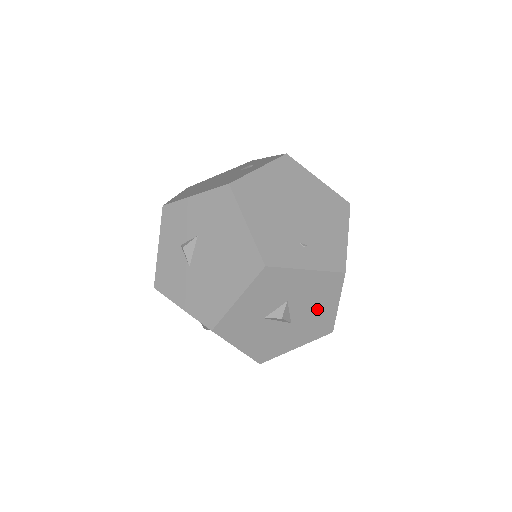
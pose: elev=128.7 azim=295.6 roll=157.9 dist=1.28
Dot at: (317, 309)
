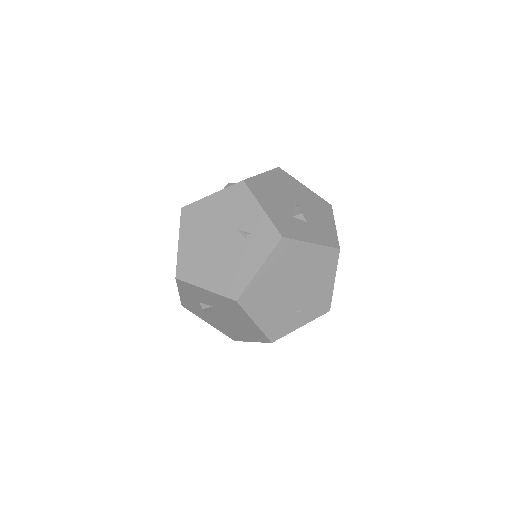
Dot at: occluded
